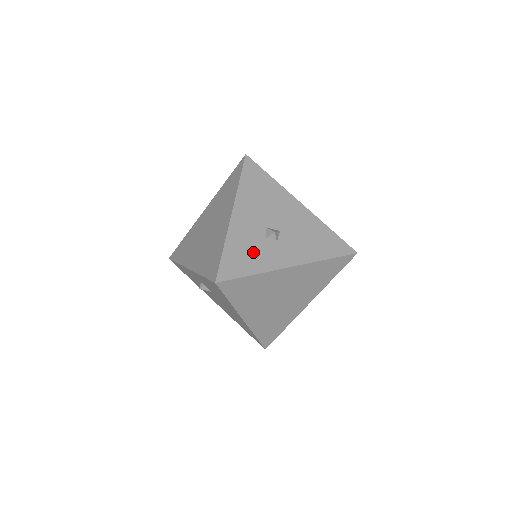
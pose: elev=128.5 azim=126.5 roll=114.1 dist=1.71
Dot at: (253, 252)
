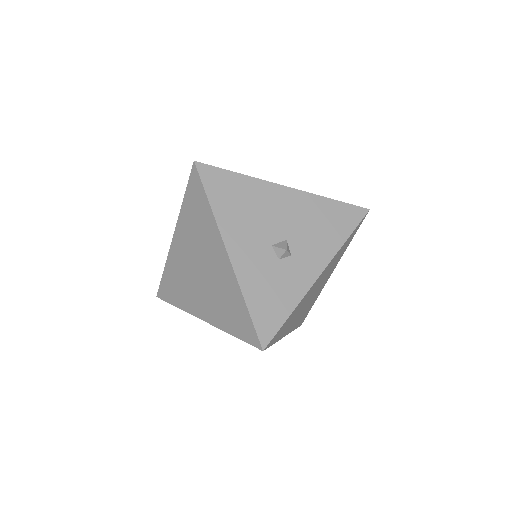
Dot at: (276, 286)
